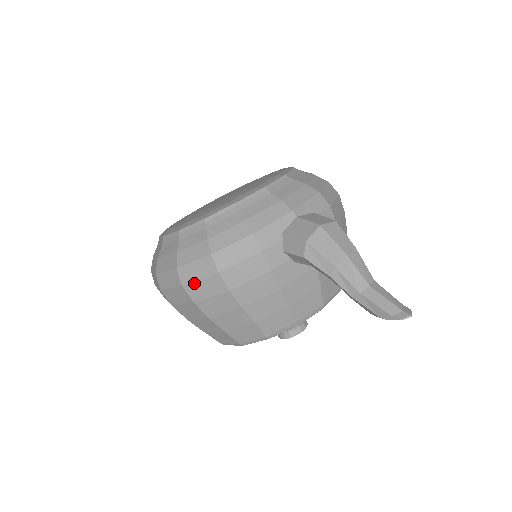
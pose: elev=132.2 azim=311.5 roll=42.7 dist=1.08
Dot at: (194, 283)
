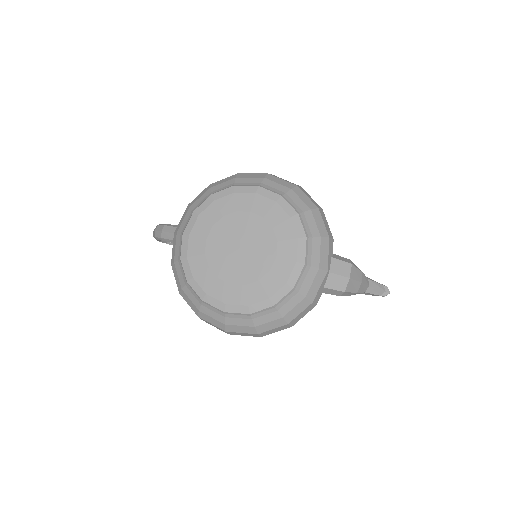
Dot at: occluded
